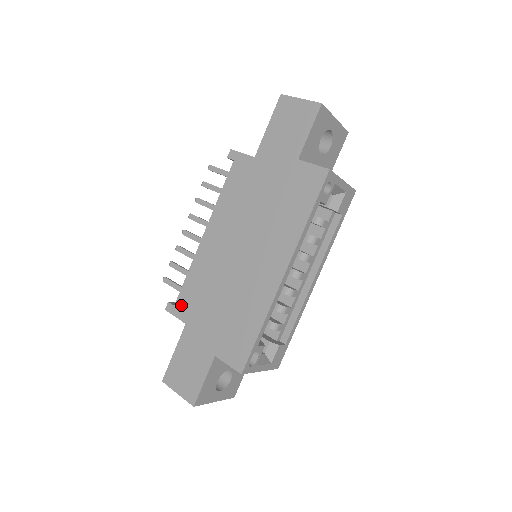
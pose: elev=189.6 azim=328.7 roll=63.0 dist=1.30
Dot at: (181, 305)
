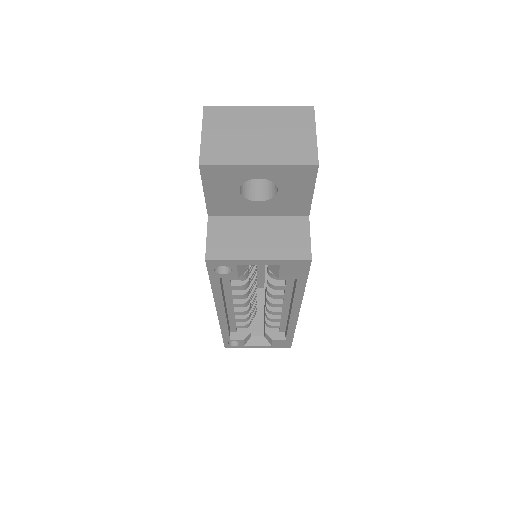
Dot at: occluded
